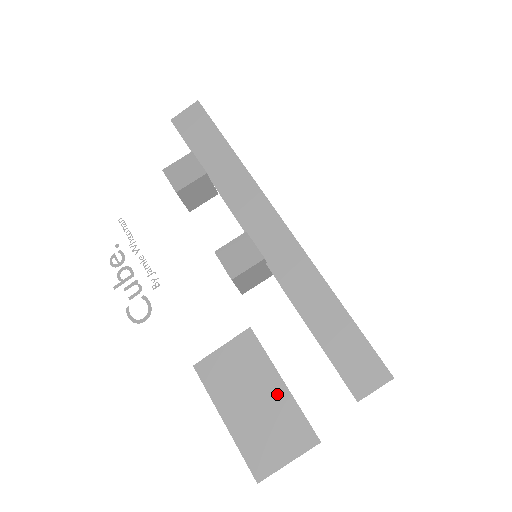
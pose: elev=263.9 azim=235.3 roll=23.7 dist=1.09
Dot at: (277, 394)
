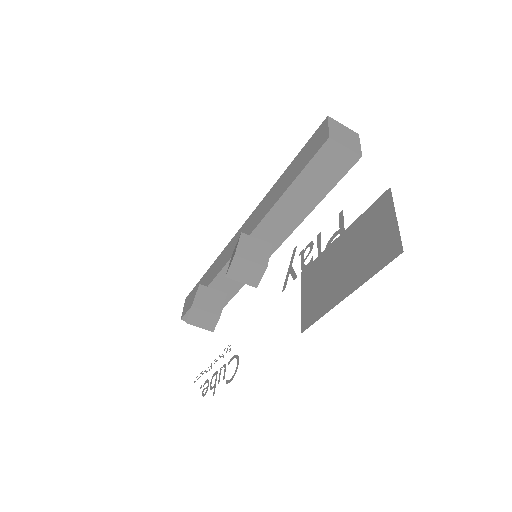
Dot at: (346, 240)
